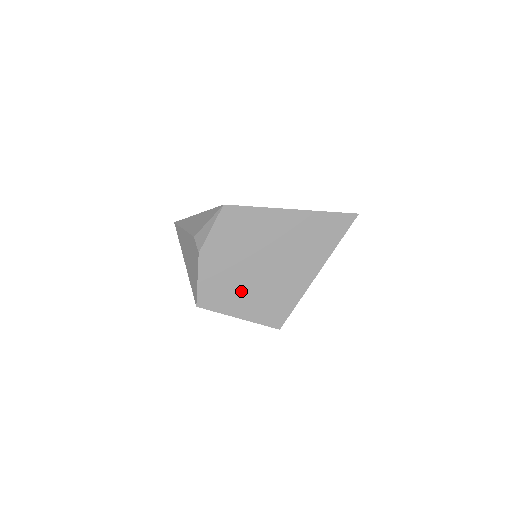
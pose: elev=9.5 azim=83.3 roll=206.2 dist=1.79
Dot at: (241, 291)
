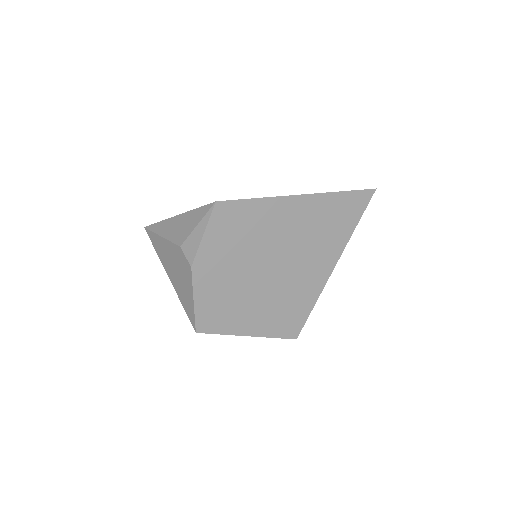
Dot at: (248, 304)
